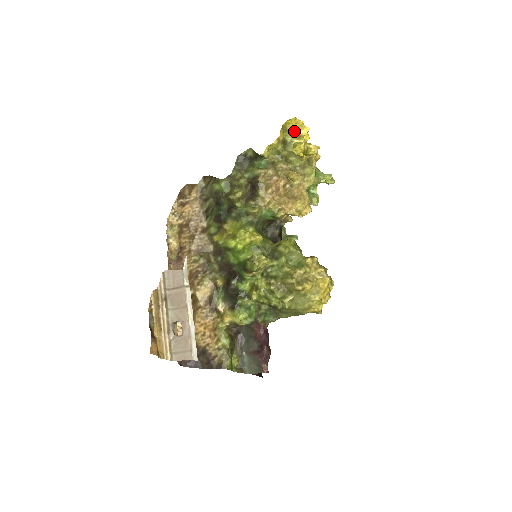
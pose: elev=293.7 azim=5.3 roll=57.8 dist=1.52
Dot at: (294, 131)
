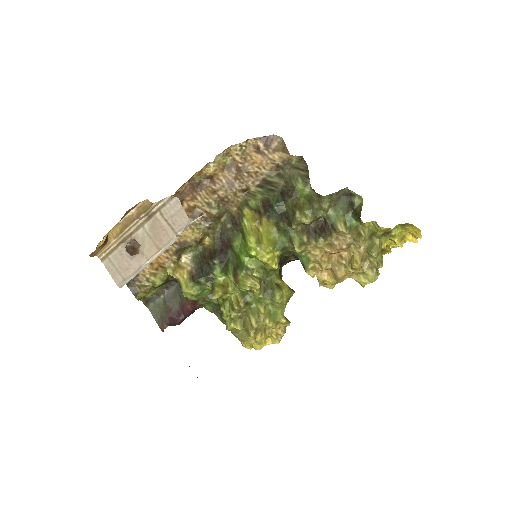
Dot at: (406, 230)
